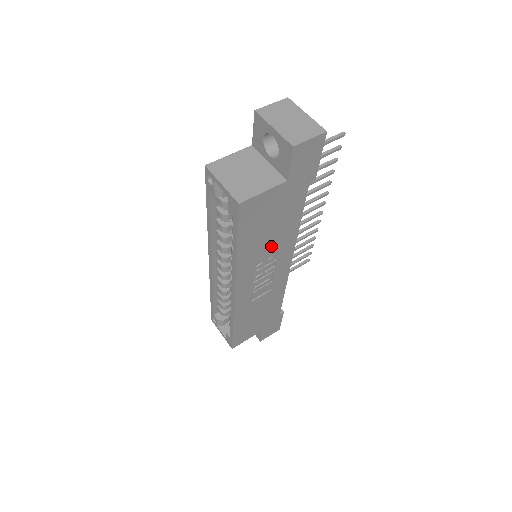
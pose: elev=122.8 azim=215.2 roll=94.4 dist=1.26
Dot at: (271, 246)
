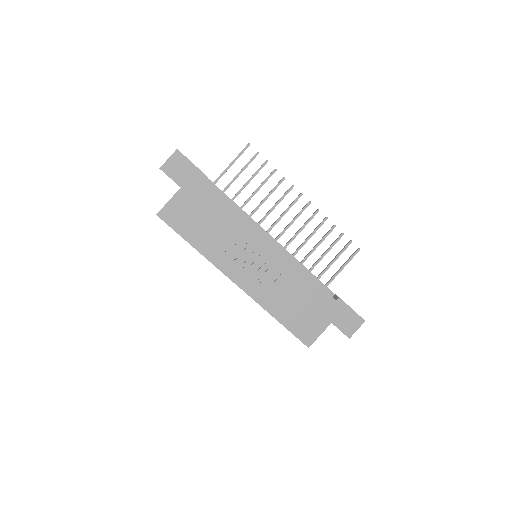
Dot at: (226, 235)
